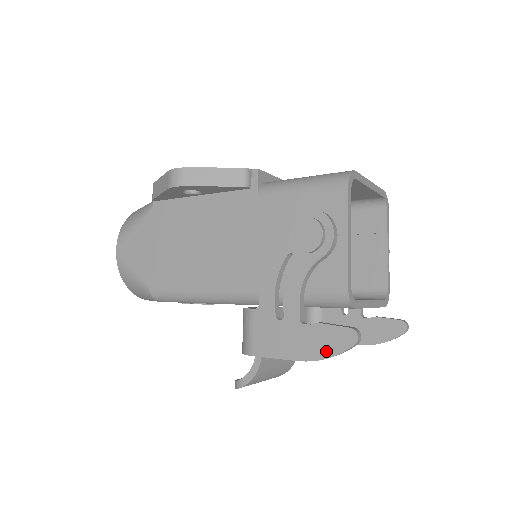
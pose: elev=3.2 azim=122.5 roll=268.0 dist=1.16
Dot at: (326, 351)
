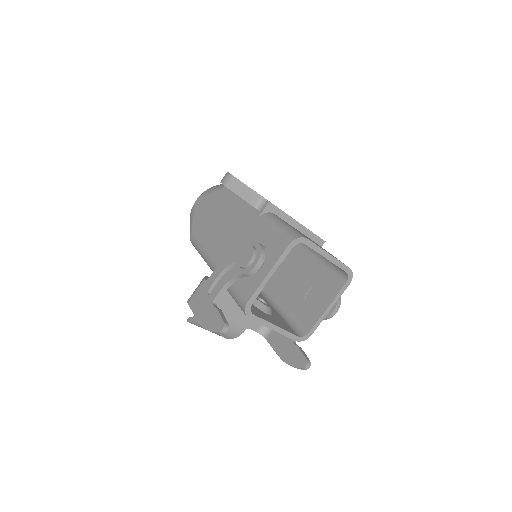
Dot at: (209, 326)
